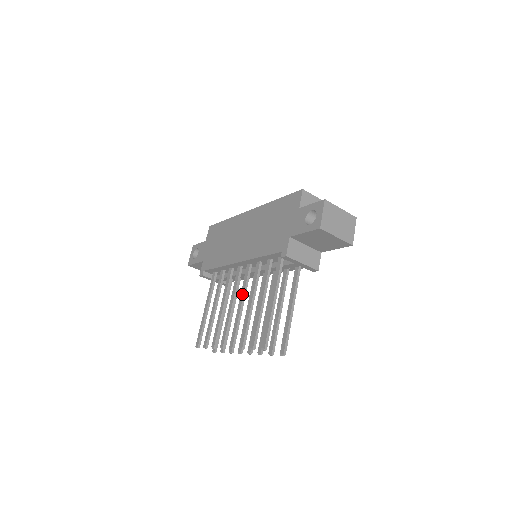
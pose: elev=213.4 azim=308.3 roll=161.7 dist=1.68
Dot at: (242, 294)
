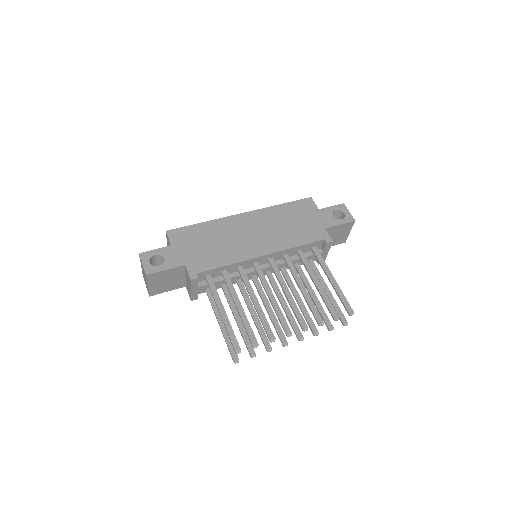
Dot at: (283, 283)
